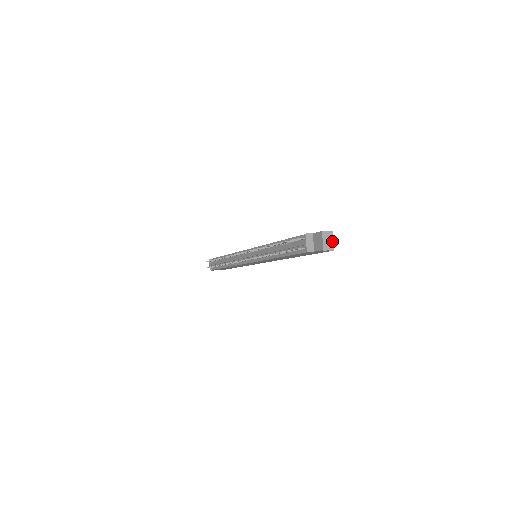
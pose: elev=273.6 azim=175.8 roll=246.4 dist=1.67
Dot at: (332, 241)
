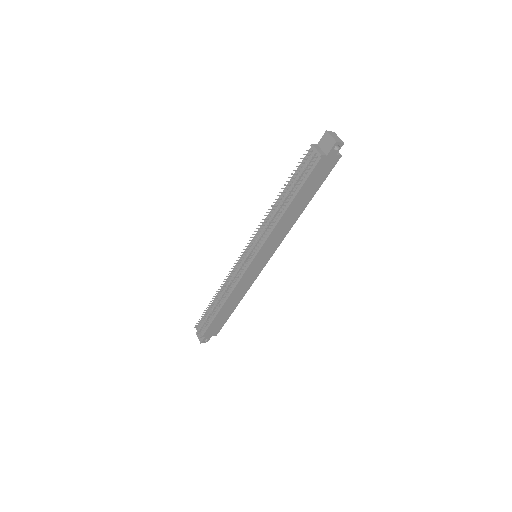
Dot at: (339, 138)
